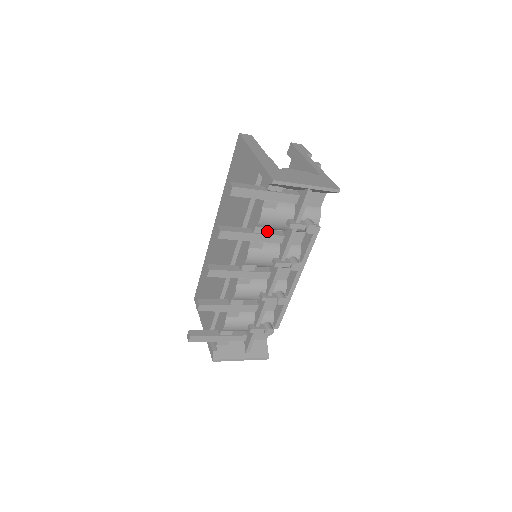
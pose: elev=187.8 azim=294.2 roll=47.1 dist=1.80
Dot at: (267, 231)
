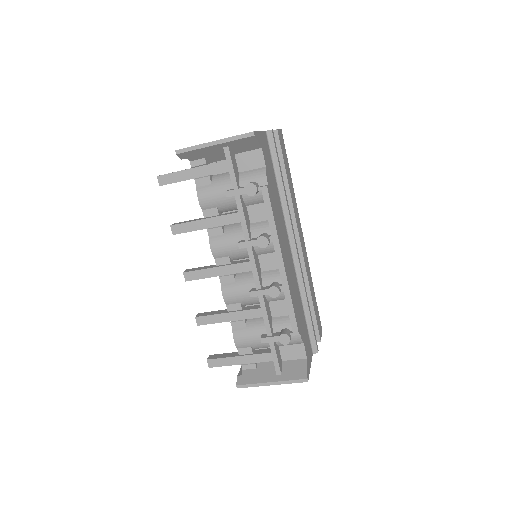
Dot at: (217, 212)
